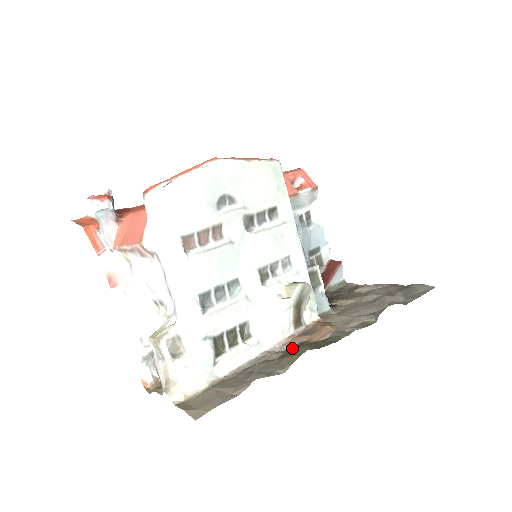
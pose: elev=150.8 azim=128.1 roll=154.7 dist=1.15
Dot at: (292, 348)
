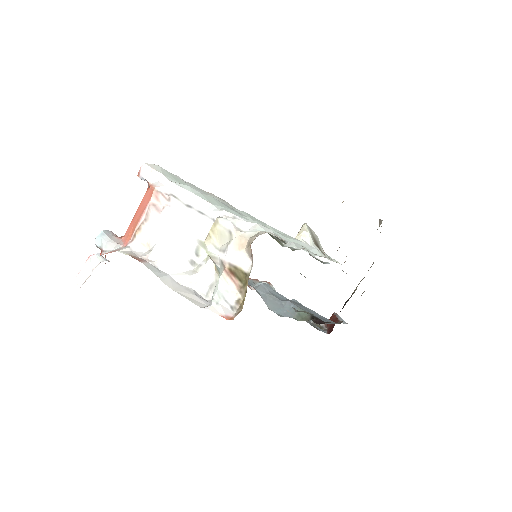
Dot at: occluded
